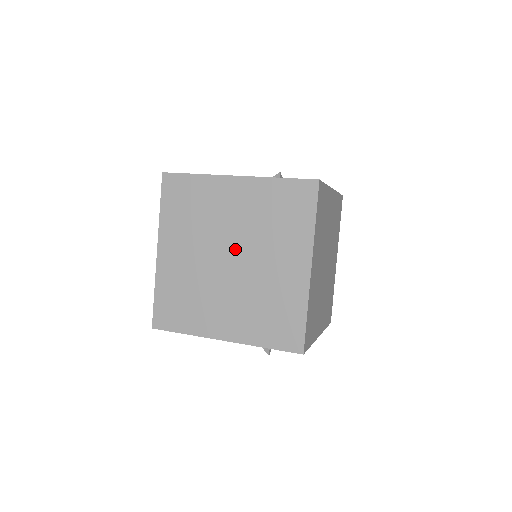
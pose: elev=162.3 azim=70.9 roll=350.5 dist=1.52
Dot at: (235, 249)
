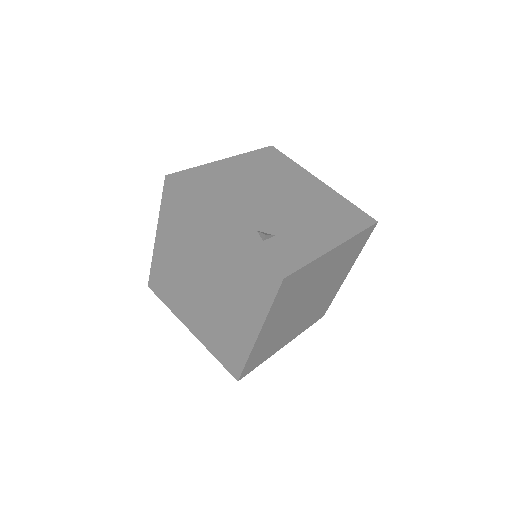
Dot at: (208, 279)
